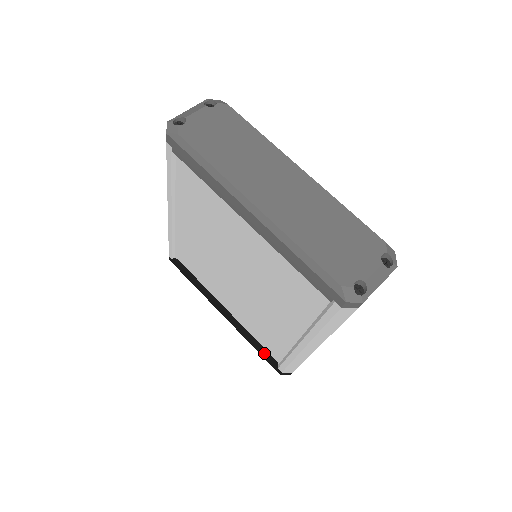
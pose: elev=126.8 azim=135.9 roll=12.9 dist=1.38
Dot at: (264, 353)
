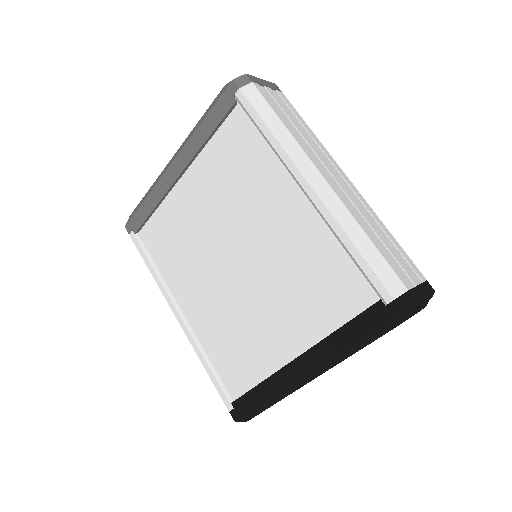
Dot at: (360, 317)
